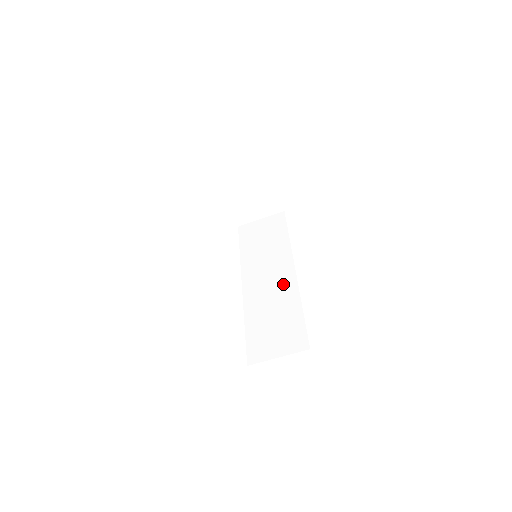
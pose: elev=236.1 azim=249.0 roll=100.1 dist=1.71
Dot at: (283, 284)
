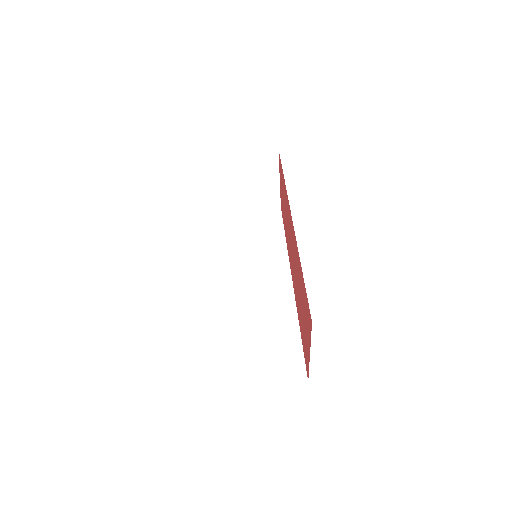
Dot at: (277, 294)
